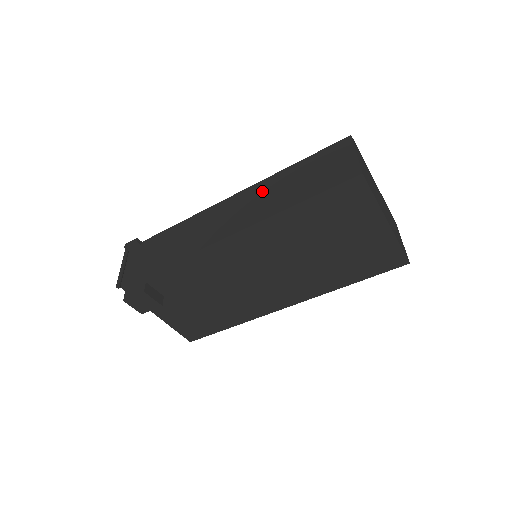
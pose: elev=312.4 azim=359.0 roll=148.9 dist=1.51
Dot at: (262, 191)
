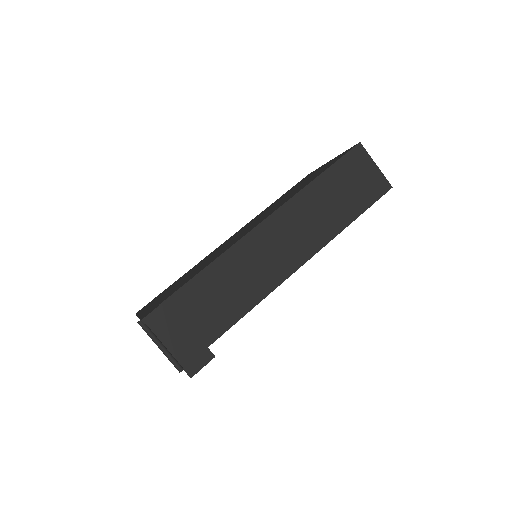
Dot at: (302, 212)
